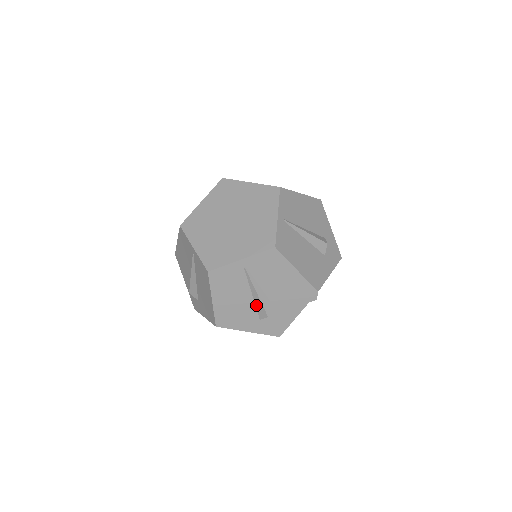
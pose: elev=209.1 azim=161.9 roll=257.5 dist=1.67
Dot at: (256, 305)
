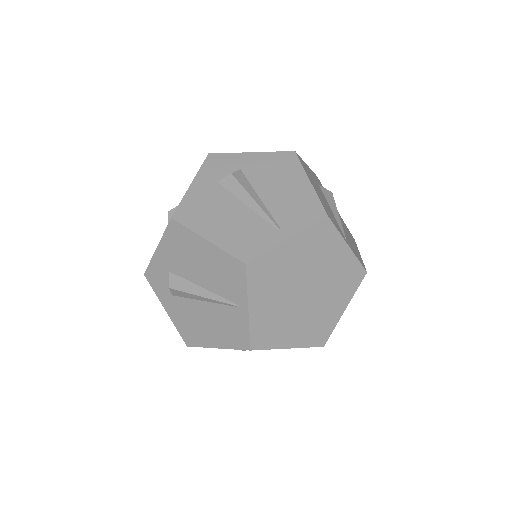
Dot at: occluded
